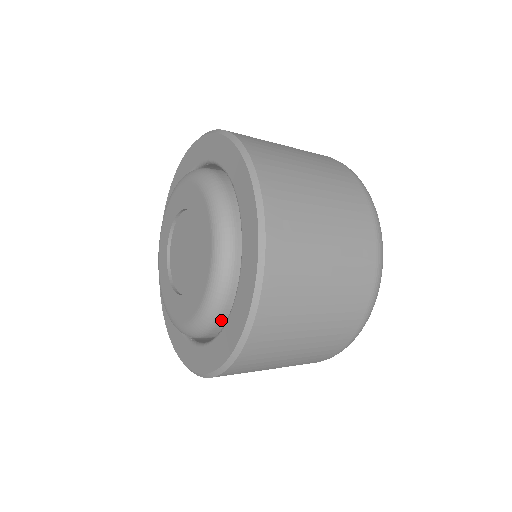
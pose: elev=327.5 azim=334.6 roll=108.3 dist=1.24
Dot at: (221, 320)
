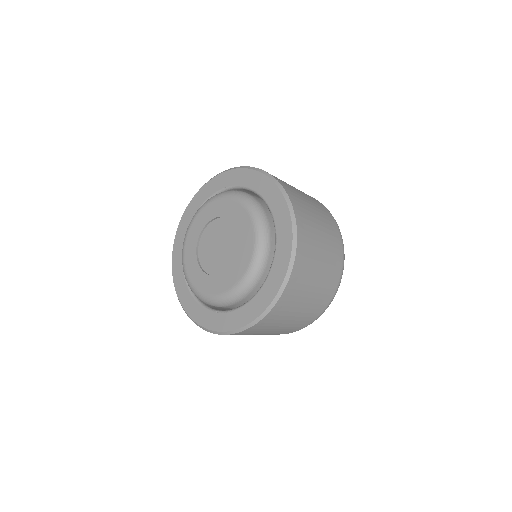
Dot at: occluded
